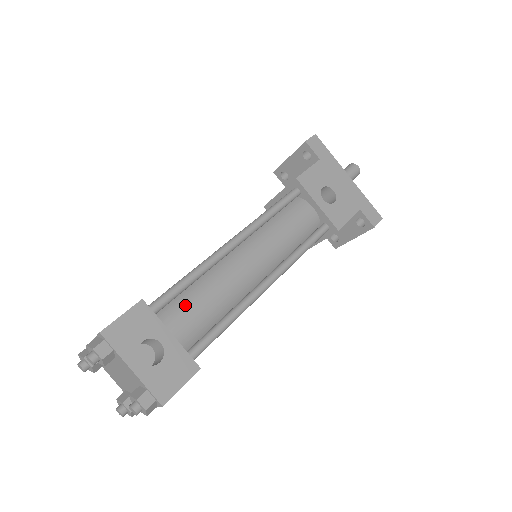
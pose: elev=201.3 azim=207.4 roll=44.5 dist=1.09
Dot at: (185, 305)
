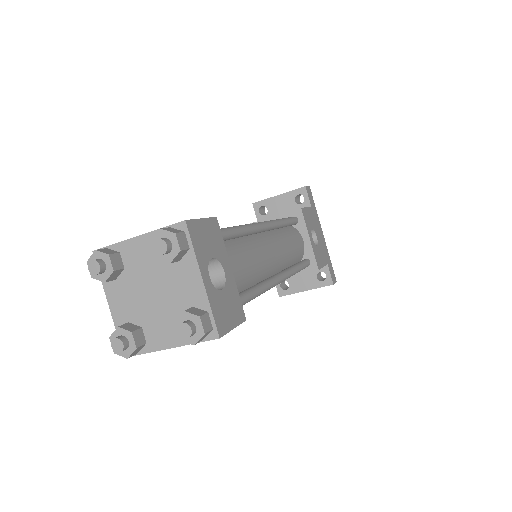
Dot at: (232, 252)
